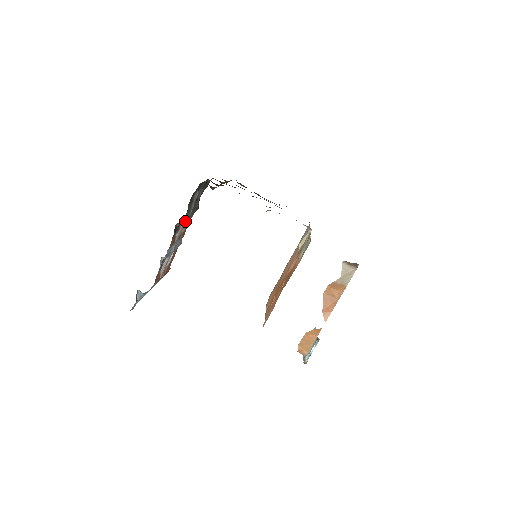
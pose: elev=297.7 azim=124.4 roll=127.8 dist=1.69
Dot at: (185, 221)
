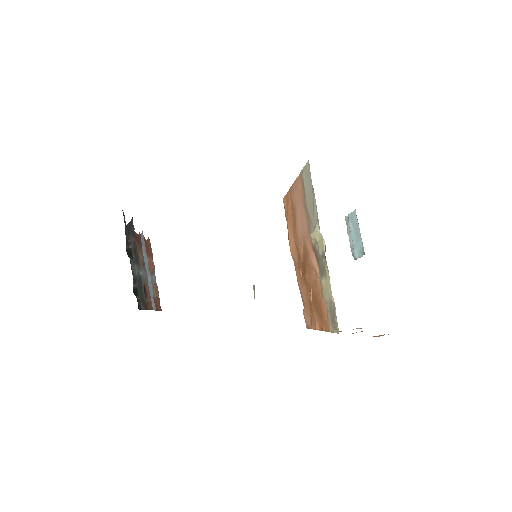
Dot at: occluded
